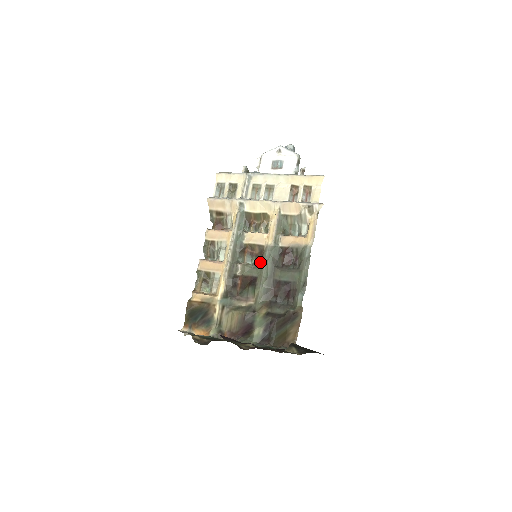
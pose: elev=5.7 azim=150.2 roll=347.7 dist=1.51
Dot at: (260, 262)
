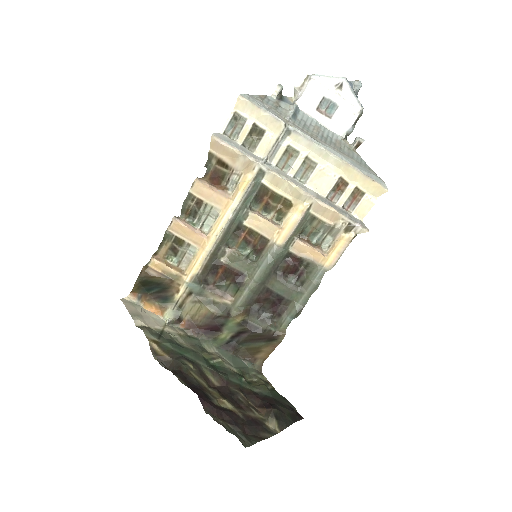
Dot at: (255, 254)
